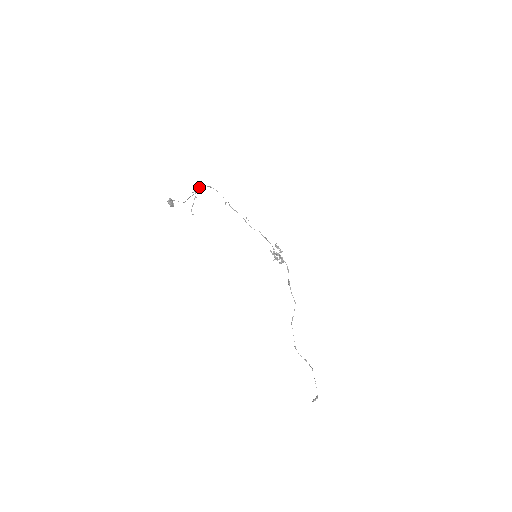
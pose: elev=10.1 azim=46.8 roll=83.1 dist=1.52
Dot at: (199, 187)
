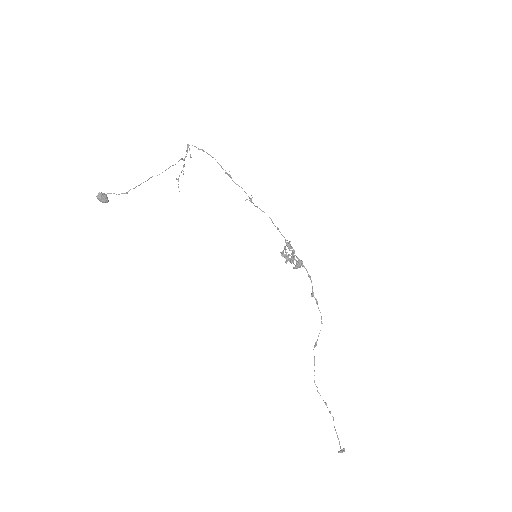
Dot at: occluded
